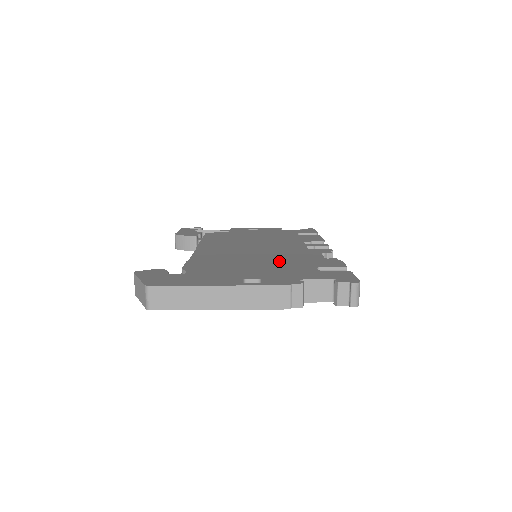
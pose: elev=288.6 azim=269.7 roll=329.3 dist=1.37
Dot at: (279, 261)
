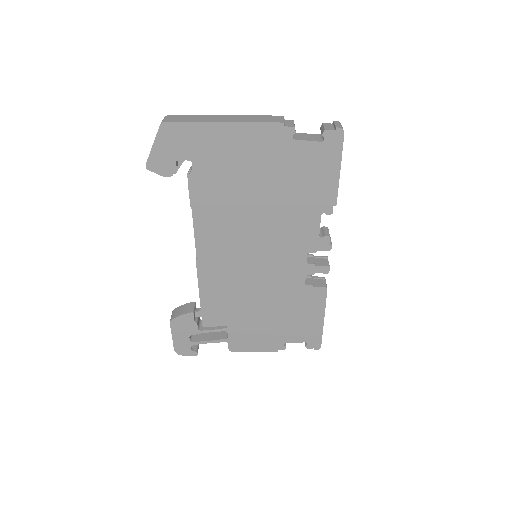
Dot at: occluded
